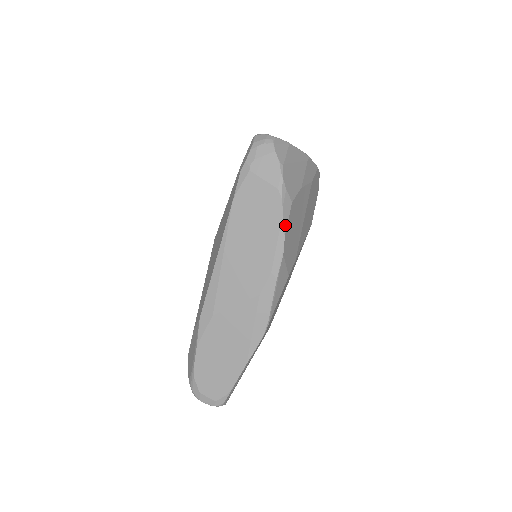
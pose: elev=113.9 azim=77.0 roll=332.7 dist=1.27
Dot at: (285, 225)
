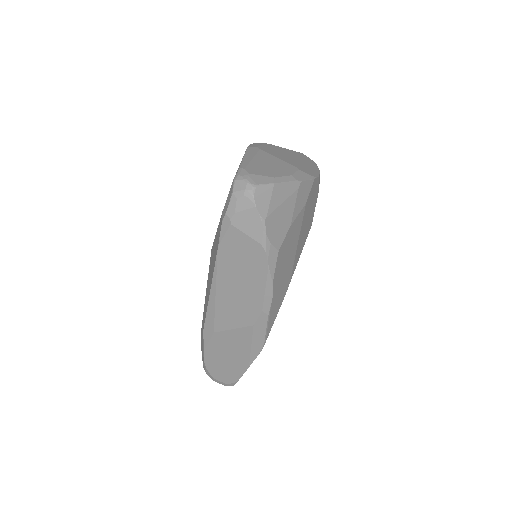
Dot at: (272, 274)
